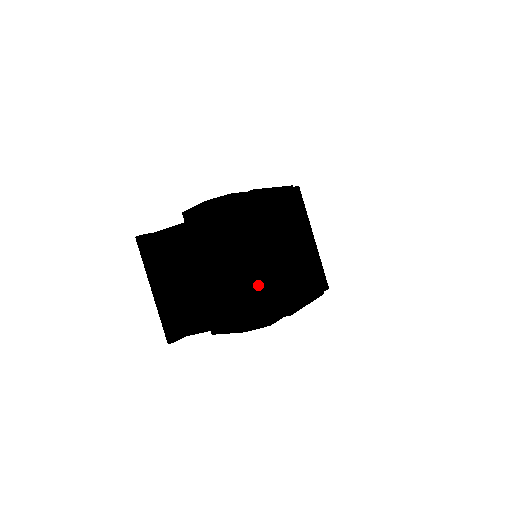
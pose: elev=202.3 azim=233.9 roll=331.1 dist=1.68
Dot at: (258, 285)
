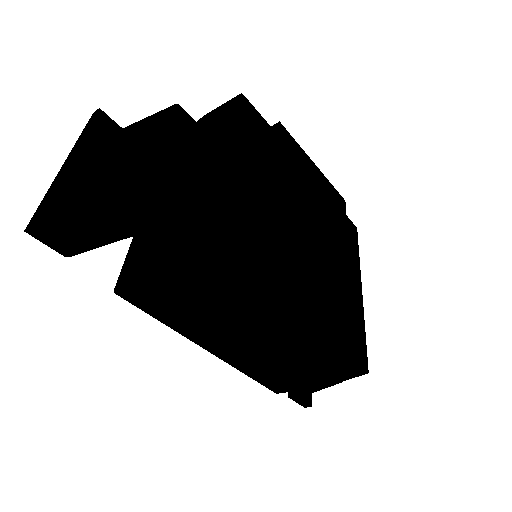
Dot at: (224, 187)
